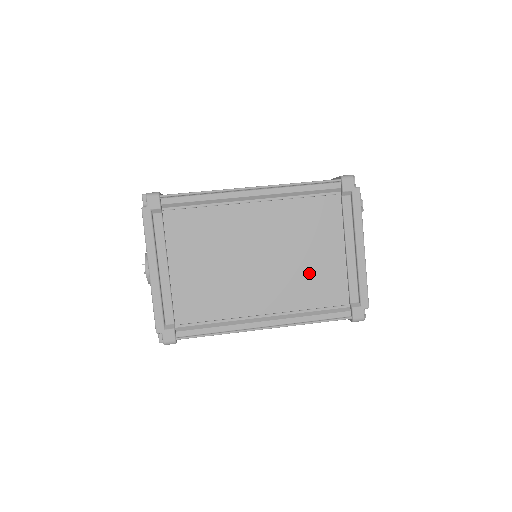
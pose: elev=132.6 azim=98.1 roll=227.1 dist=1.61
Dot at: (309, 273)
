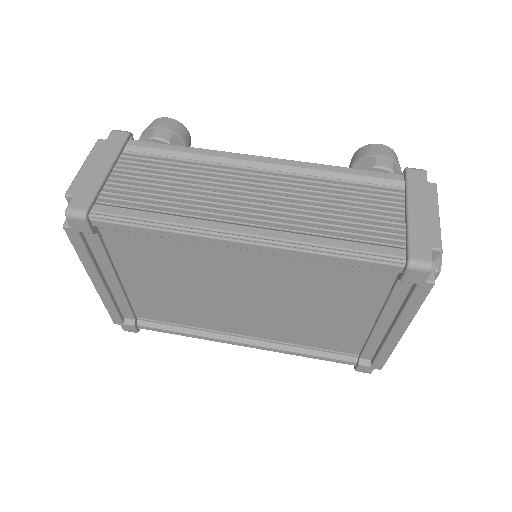
Dot at: (314, 324)
